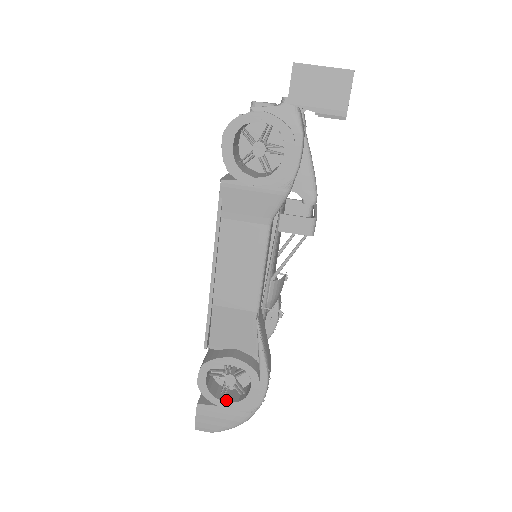
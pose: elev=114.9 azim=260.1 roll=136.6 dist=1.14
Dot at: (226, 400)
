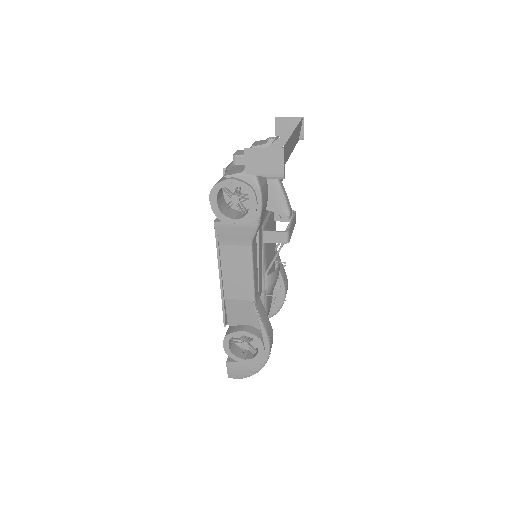
Dot at: (244, 358)
